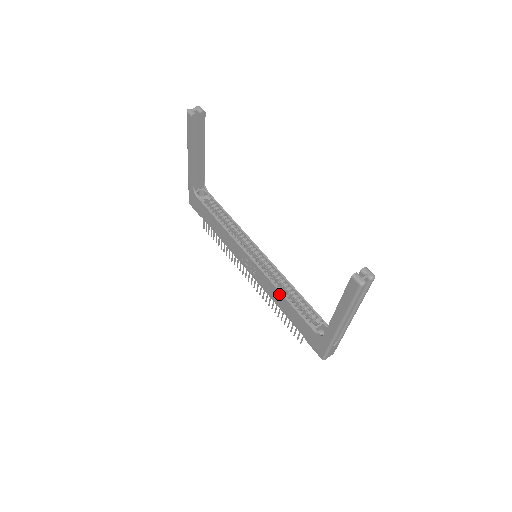
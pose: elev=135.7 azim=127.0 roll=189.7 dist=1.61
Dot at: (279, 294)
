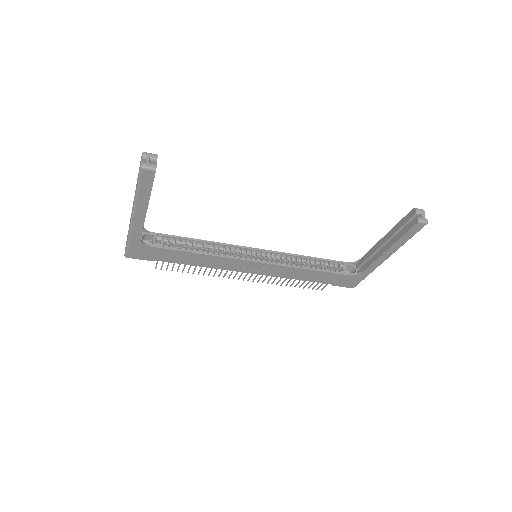
Dot at: (302, 271)
